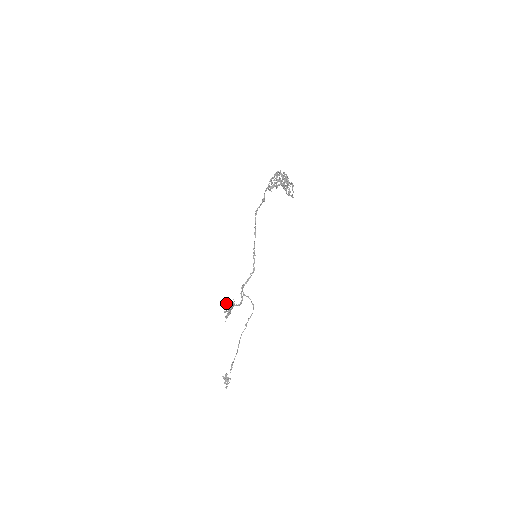
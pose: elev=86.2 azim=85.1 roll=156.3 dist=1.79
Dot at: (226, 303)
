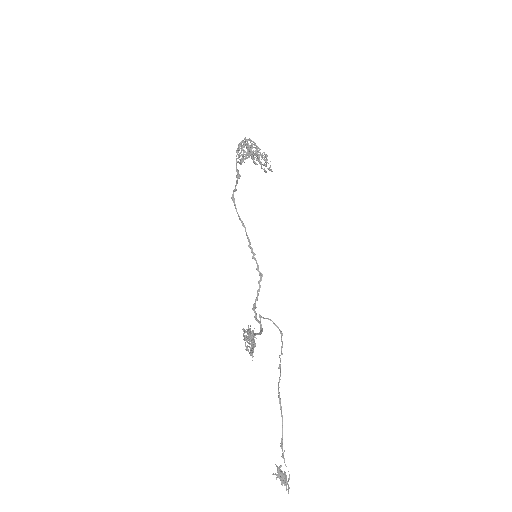
Dot at: occluded
